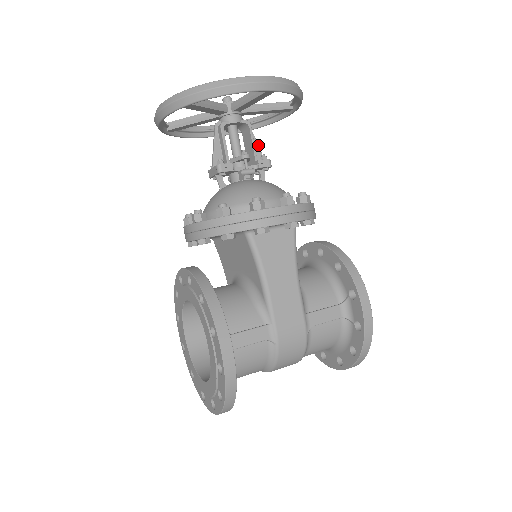
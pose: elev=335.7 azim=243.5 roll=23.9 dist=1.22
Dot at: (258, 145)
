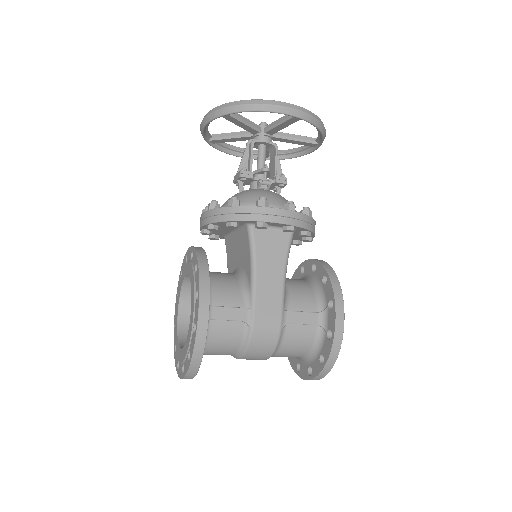
Dot at: occluded
